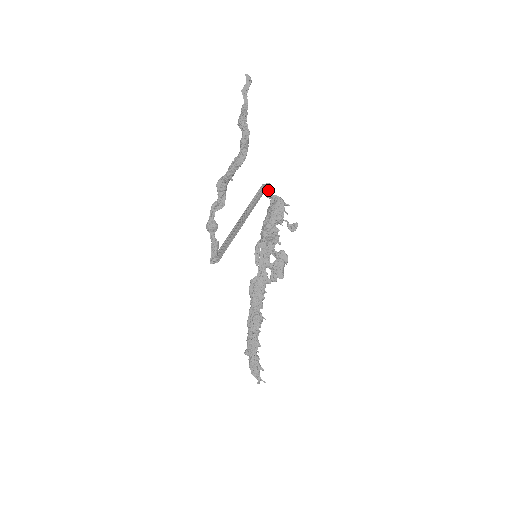
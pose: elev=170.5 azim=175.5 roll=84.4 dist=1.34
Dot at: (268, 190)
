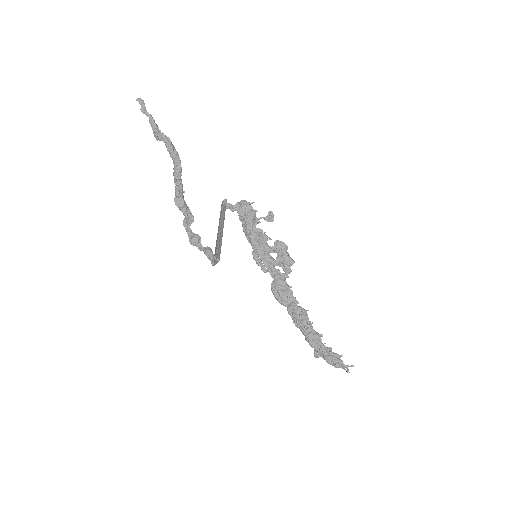
Dot at: (228, 205)
